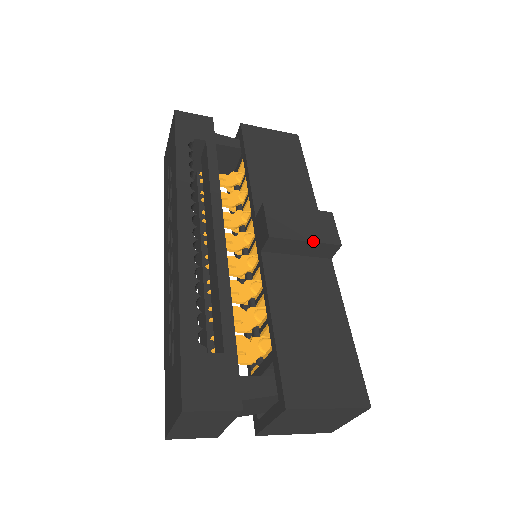
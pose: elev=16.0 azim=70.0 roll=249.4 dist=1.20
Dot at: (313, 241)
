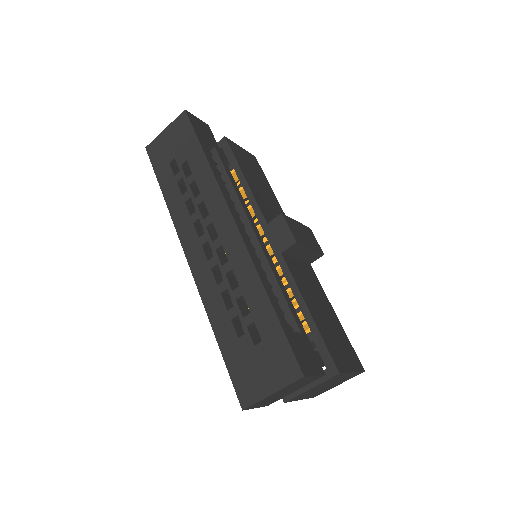
Dot at: (314, 249)
